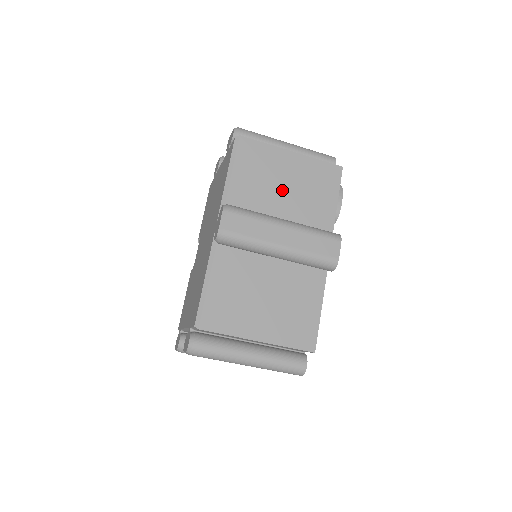
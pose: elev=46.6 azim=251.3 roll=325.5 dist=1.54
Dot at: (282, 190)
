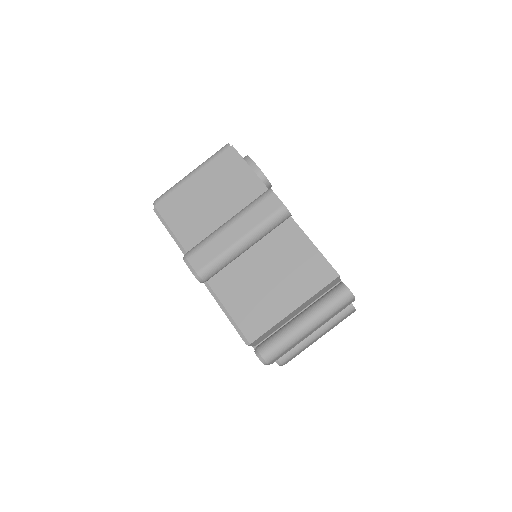
Dot at: (211, 205)
